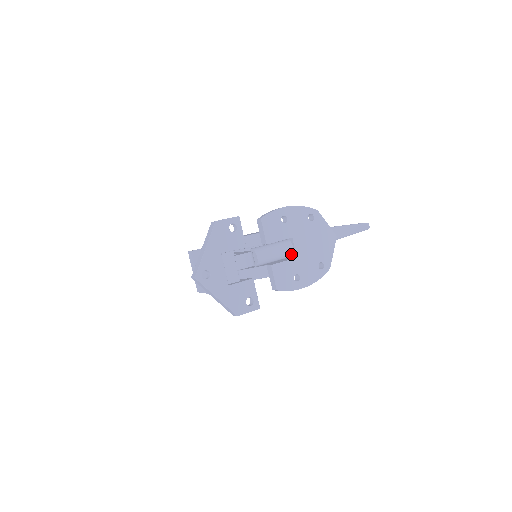
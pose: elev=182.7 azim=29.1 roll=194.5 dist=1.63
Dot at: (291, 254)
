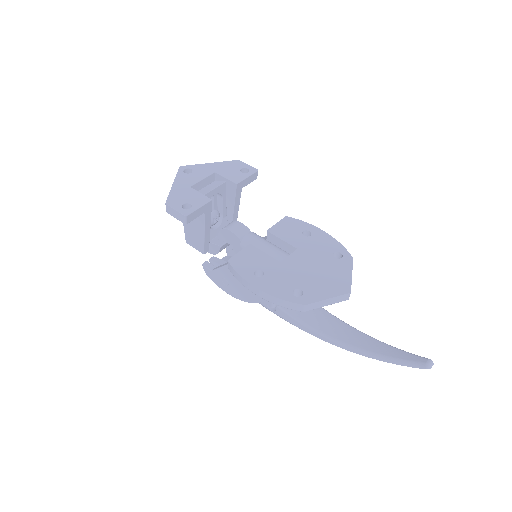
Dot at: occluded
